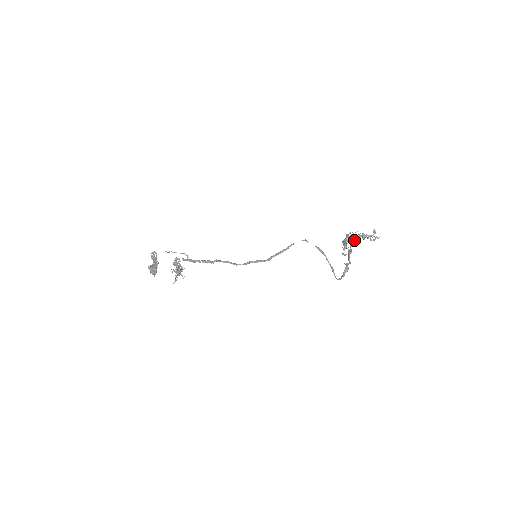
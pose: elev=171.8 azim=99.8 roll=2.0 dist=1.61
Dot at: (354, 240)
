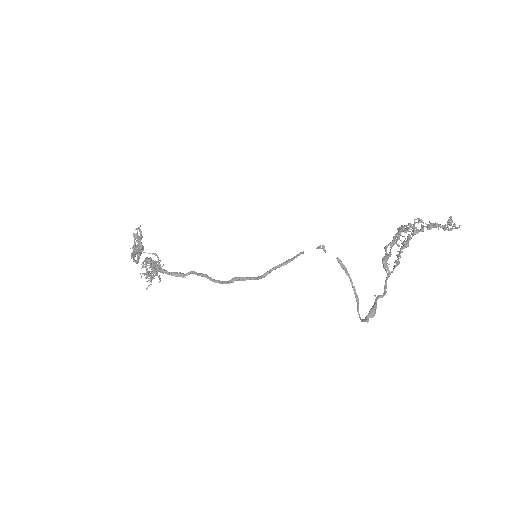
Dot at: (409, 240)
